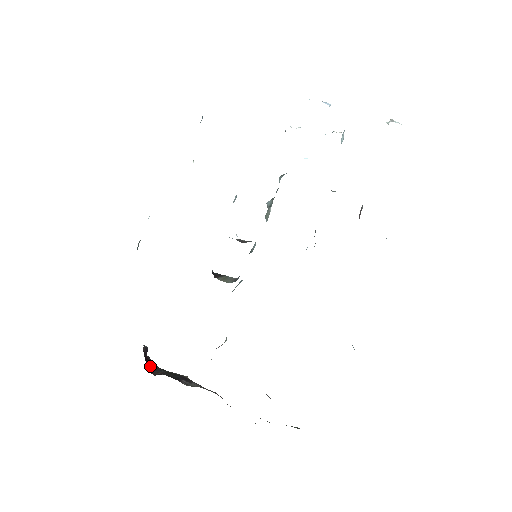
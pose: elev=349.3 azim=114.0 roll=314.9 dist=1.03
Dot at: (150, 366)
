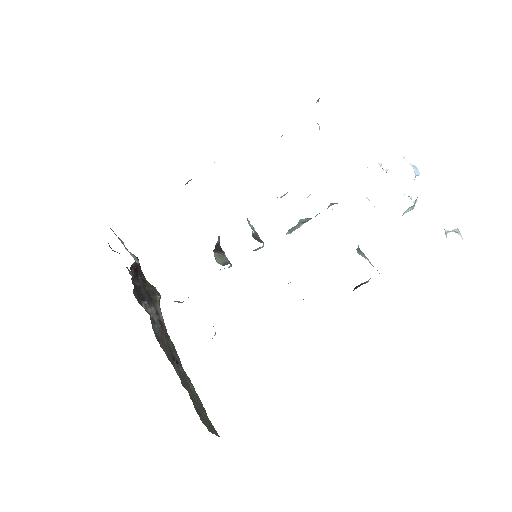
Dot at: (135, 275)
